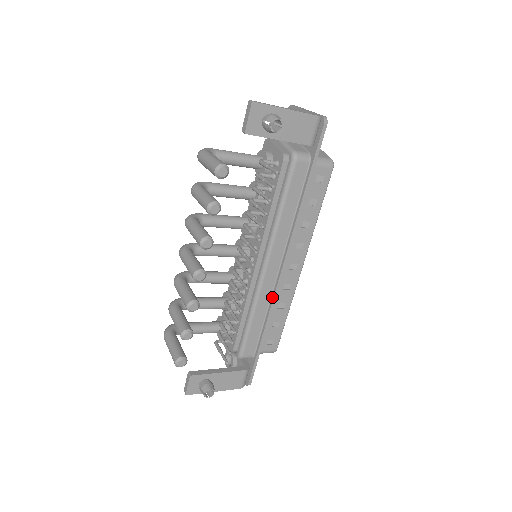
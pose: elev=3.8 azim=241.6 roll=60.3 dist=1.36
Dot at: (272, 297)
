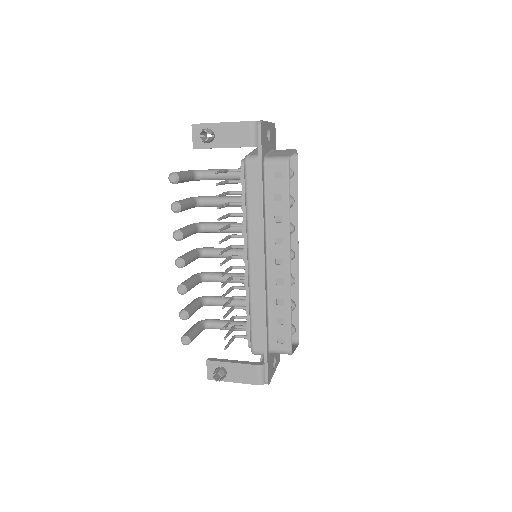
Dot at: (262, 290)
